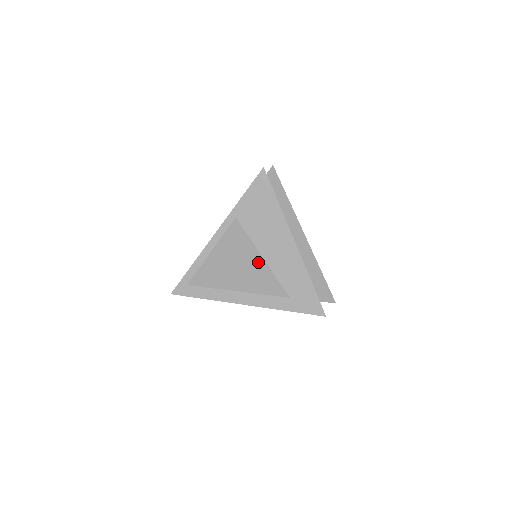
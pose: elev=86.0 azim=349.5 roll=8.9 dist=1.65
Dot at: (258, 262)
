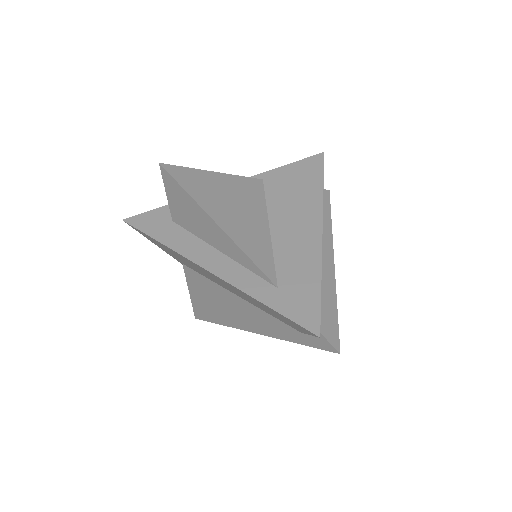
Dot at: (261, 226)
